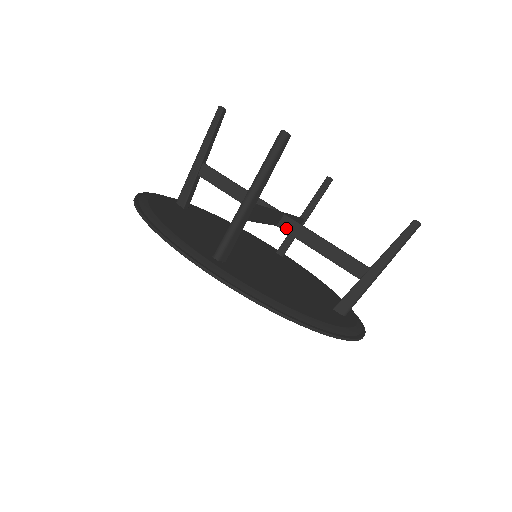
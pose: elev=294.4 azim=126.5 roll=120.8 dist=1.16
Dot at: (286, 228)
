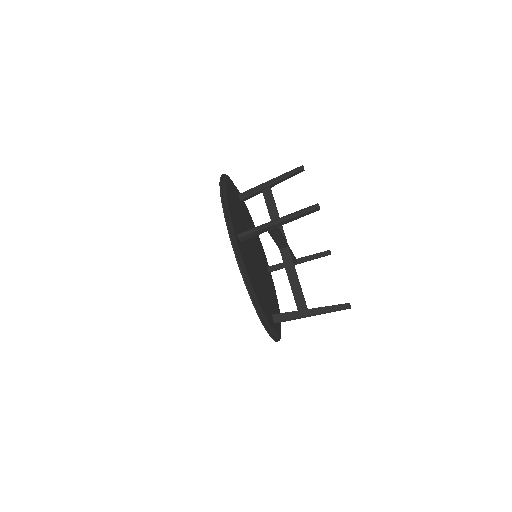
Dot at: (283, 254)
